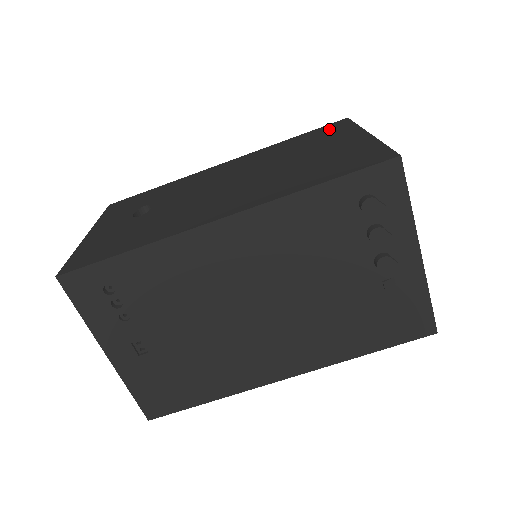
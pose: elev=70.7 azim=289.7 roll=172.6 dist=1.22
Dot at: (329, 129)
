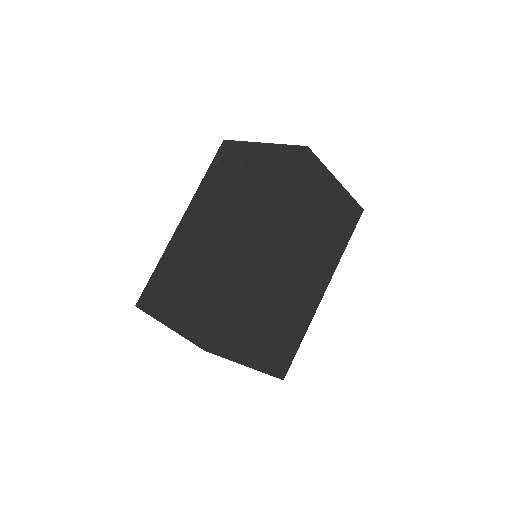
Dot at: occluded
